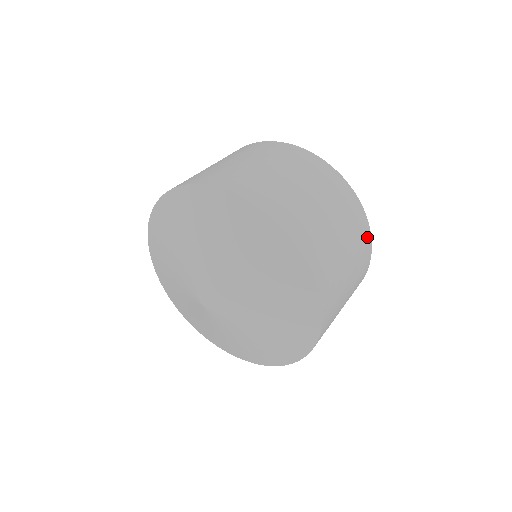
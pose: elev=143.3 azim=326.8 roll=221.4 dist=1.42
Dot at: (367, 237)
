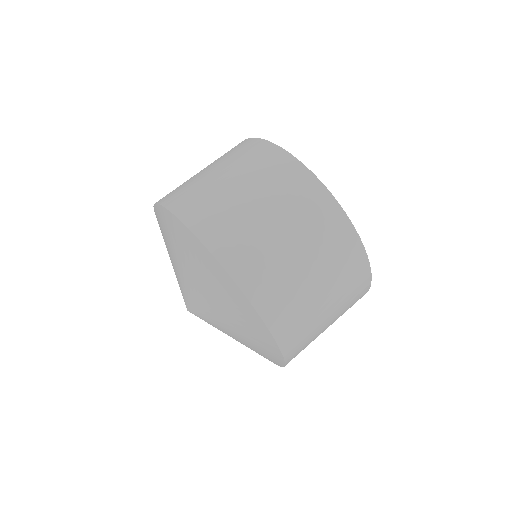
Dot at: (360, 298)
